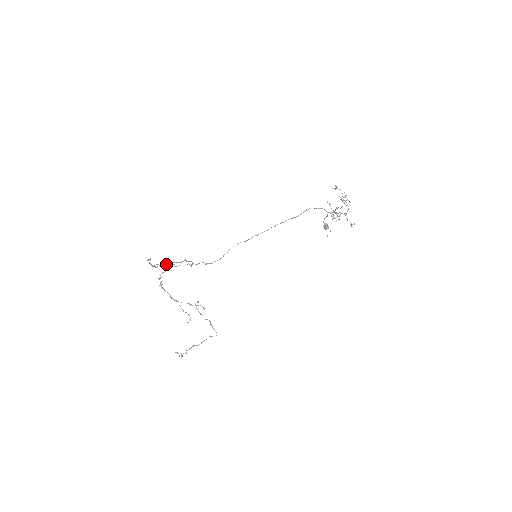
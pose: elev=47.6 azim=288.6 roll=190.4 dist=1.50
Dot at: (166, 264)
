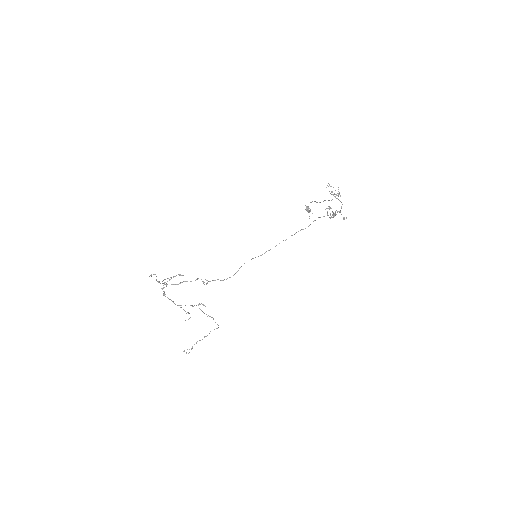
Dot at: occluded
